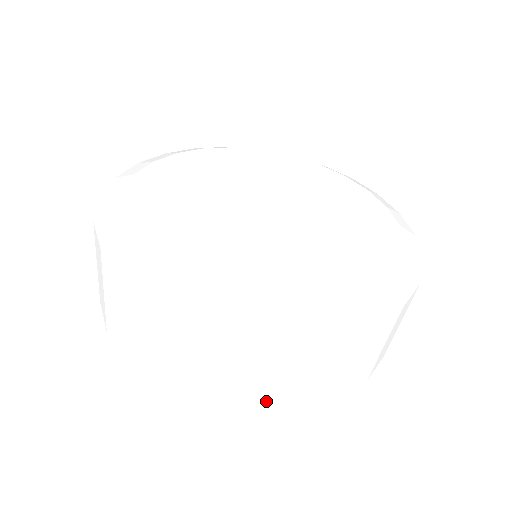
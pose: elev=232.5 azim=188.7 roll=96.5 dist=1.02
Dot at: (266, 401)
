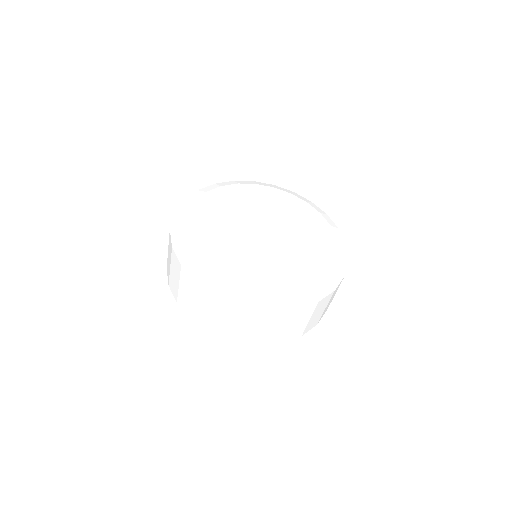
Dot at: (181, 299)
